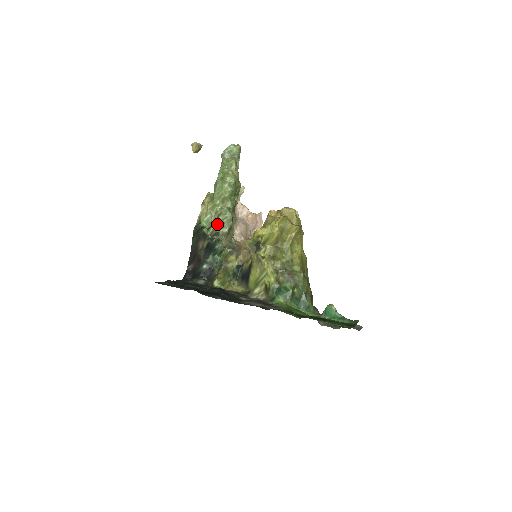
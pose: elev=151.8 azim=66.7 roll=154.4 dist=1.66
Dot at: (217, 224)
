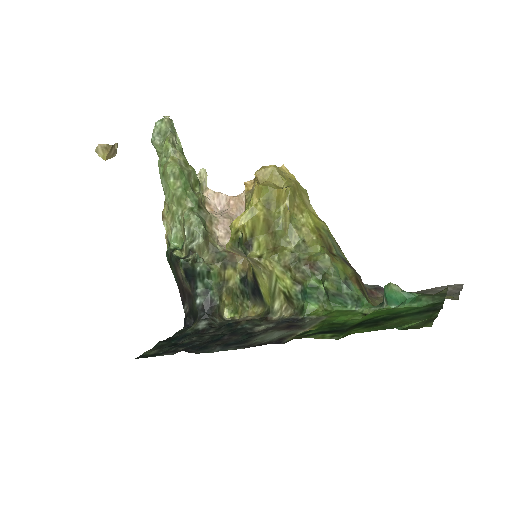
Dot at: (186, 238)
